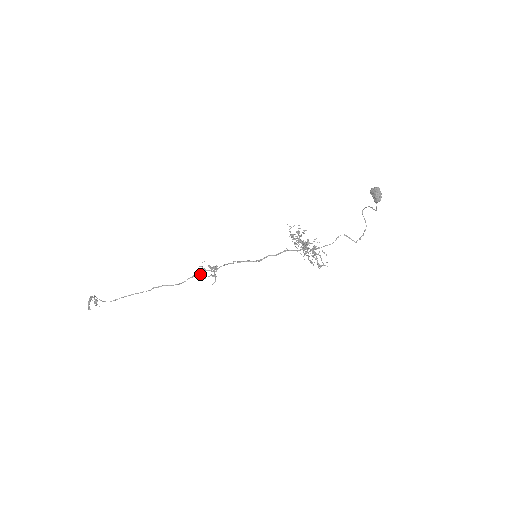
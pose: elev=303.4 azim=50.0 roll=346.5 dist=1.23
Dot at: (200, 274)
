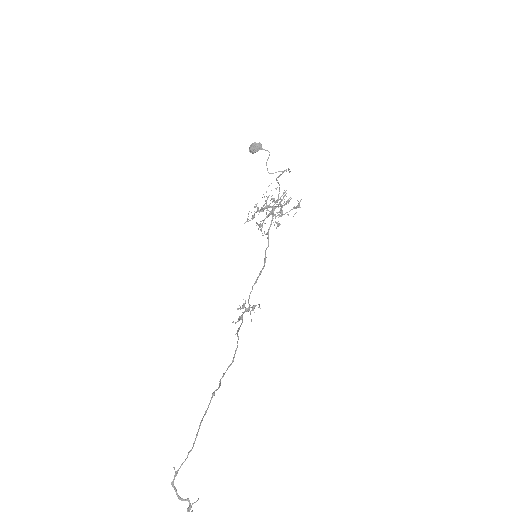
Dot at: occluded
